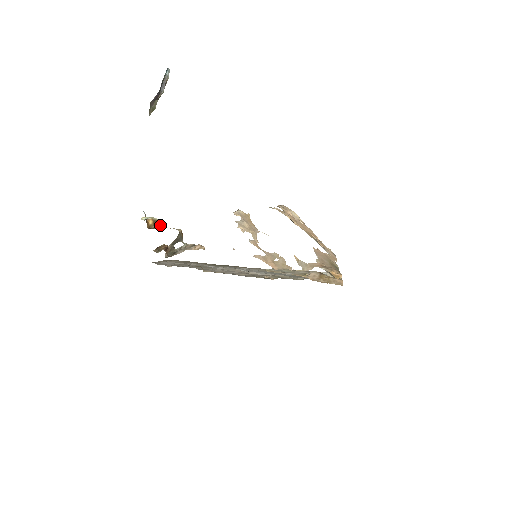
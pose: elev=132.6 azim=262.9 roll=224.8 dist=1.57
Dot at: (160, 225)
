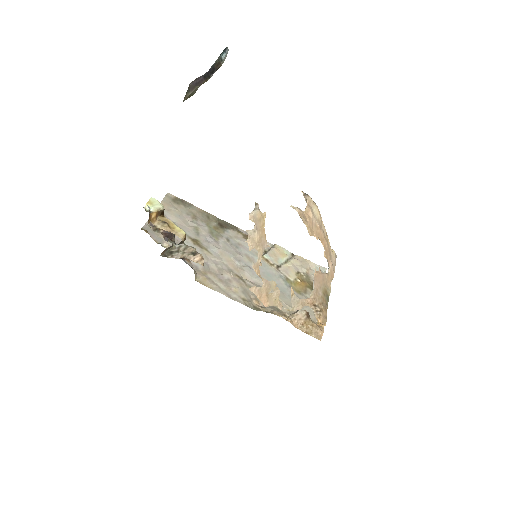
Dot at: (163, 222)
